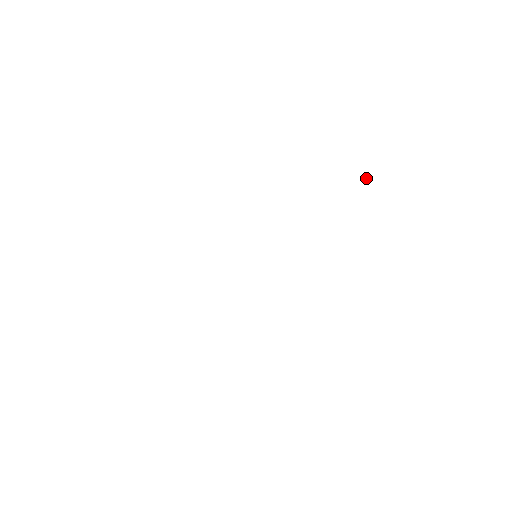
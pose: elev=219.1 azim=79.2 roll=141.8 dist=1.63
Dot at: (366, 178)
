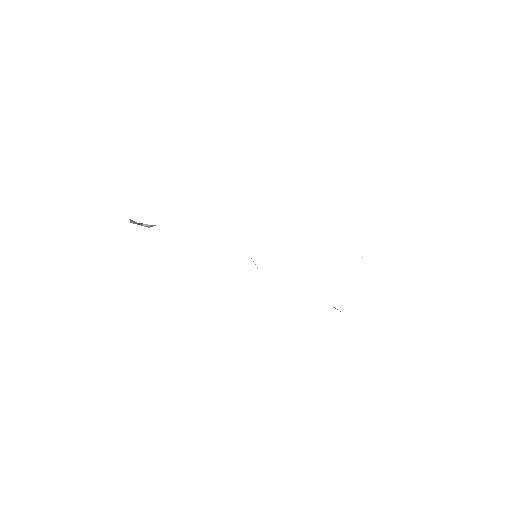
Dot at: occluded
